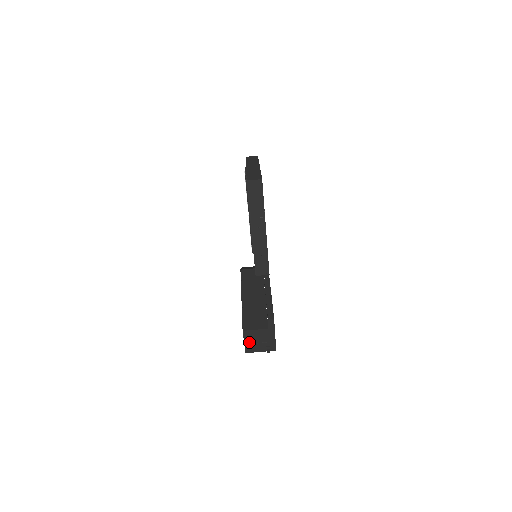
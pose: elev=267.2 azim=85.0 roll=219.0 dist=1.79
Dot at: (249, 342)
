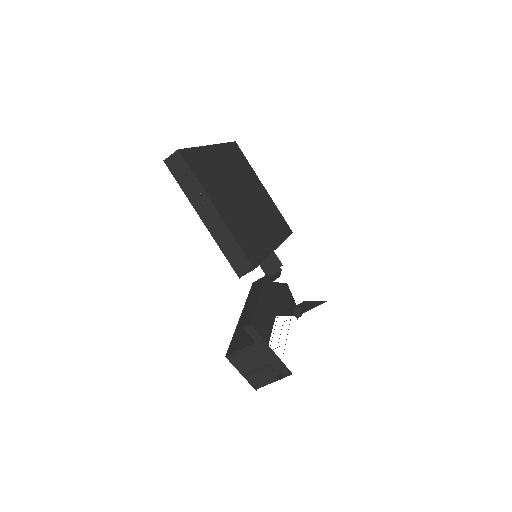
Dot at: (248, 371)
